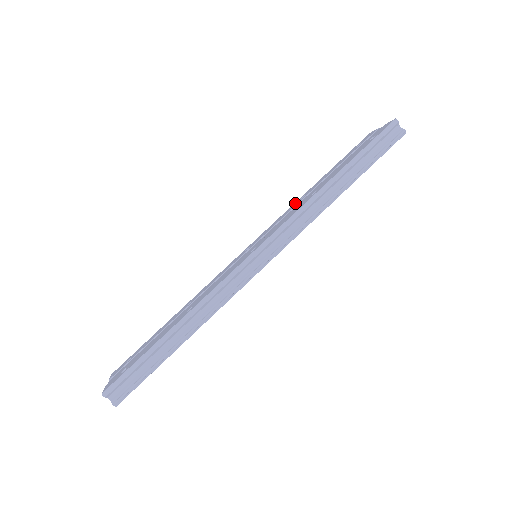
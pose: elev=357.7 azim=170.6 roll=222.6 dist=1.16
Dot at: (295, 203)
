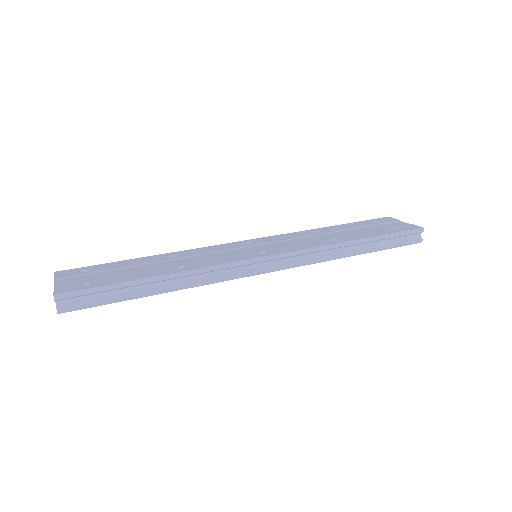
Dot at: (307, 231)
